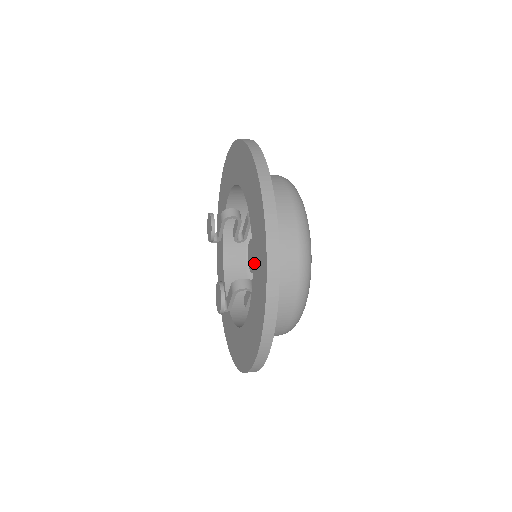
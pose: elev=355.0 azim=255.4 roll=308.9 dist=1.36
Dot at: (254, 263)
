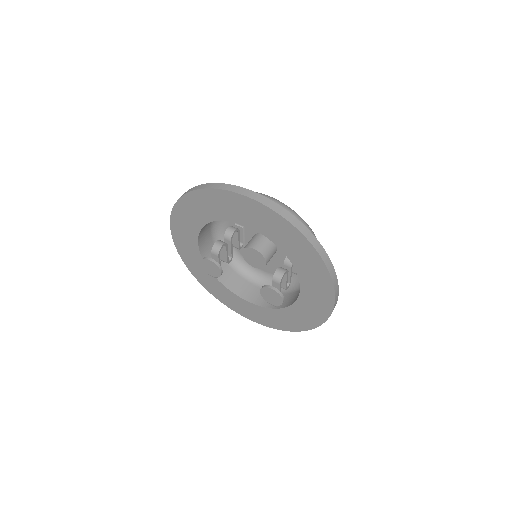
Dot at: (284, 249)
